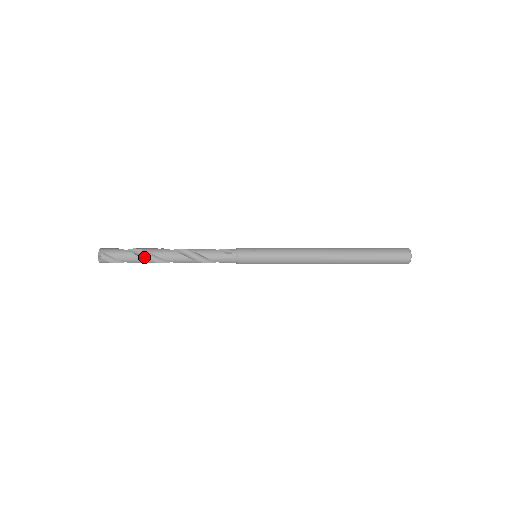
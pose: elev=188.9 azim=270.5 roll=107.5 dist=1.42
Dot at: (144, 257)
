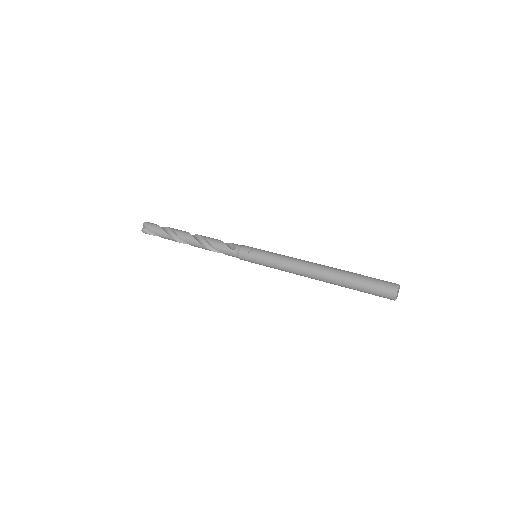
Dot at: (172, 236)
